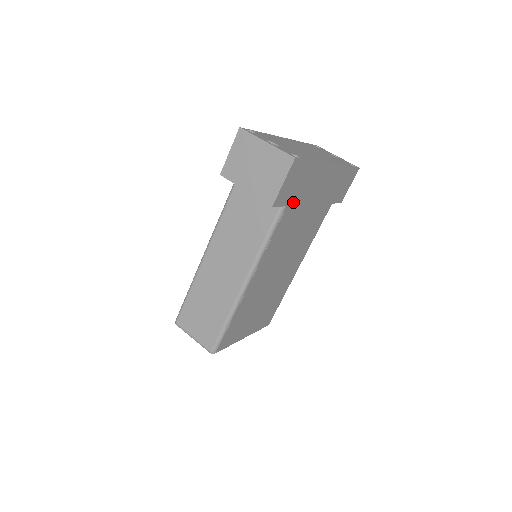
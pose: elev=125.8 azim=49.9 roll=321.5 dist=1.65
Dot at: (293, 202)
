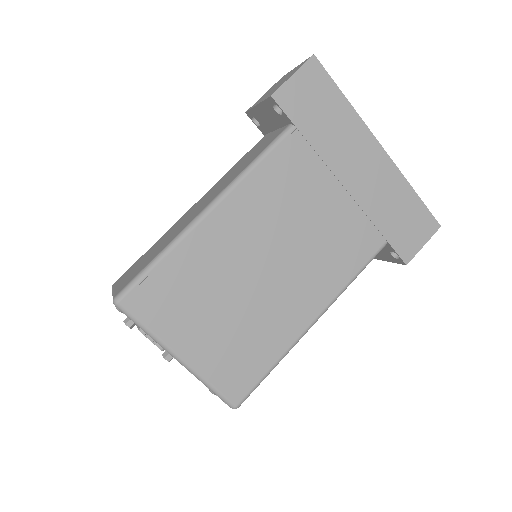
Dot at: (308, 135)
